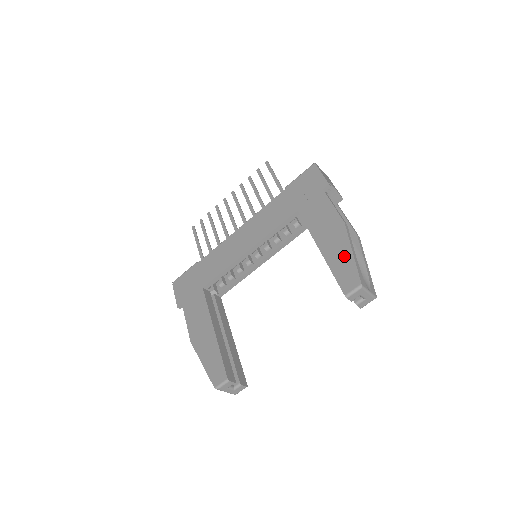
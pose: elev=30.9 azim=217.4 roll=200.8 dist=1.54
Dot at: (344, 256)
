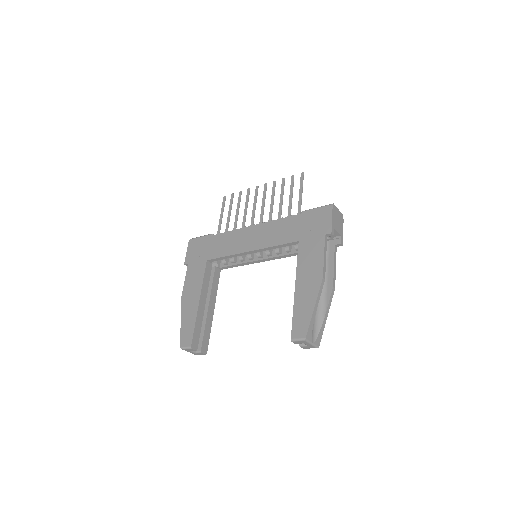
Dot at: (307, 306)
